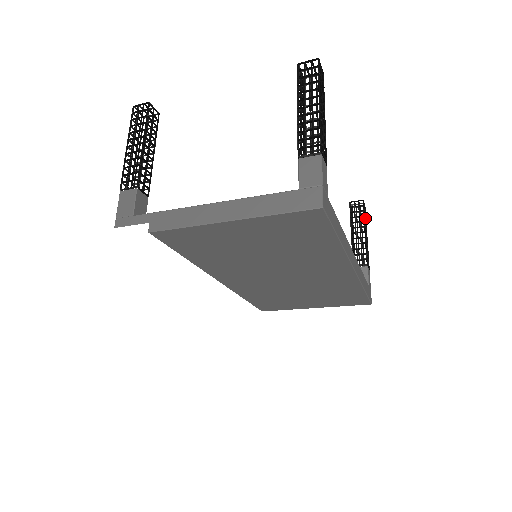
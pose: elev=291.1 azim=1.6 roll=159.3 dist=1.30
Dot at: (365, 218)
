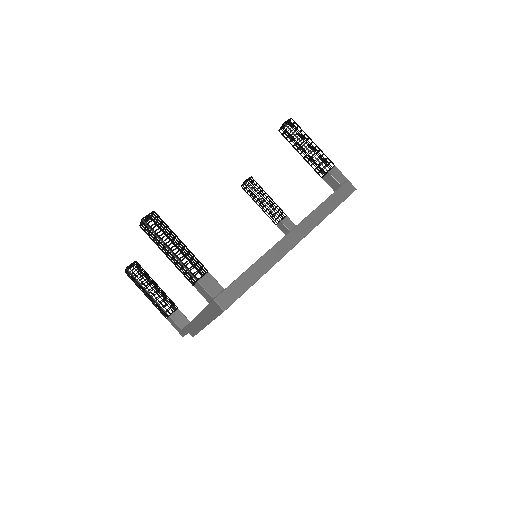
Dot at: (298, 133)
